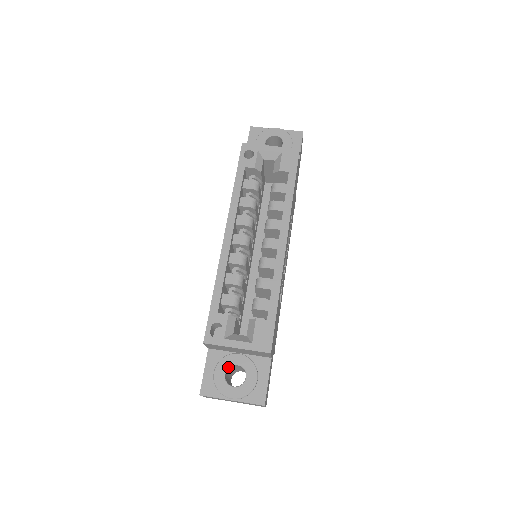
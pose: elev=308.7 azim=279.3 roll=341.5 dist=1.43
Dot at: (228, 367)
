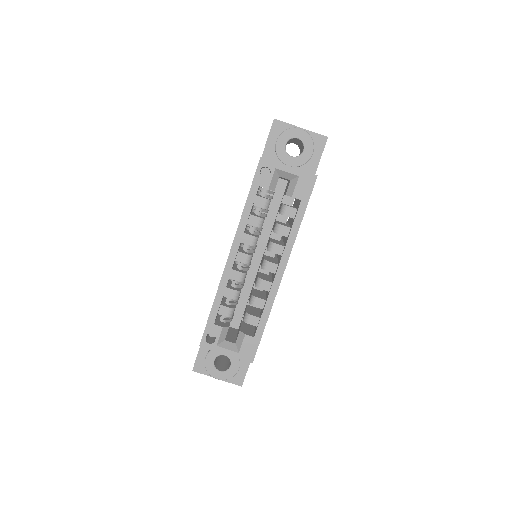
Dot at: (217, 356)
